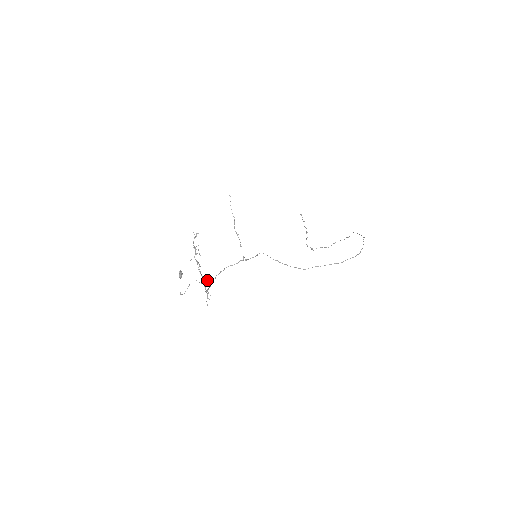
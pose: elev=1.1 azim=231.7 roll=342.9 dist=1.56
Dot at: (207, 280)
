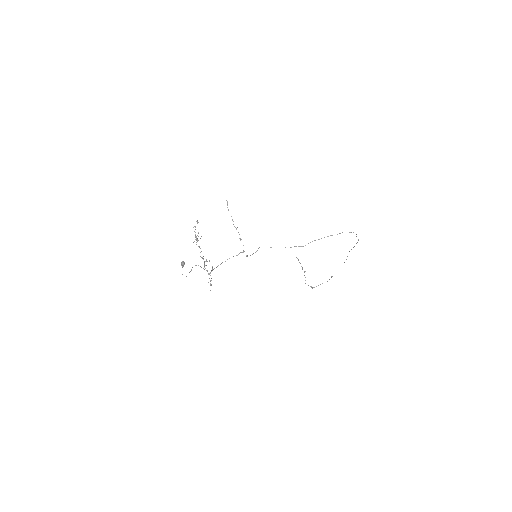
Dot at: (209, 261)
